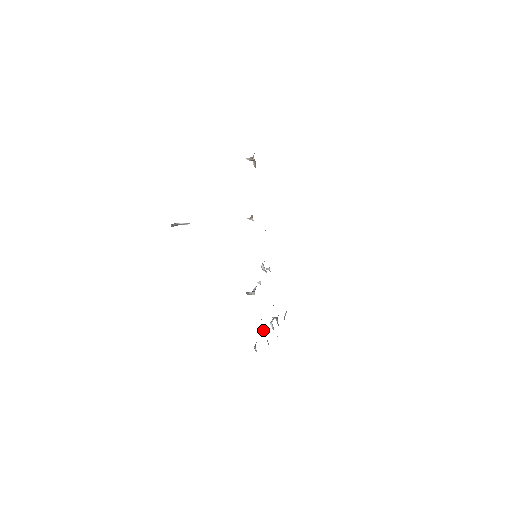
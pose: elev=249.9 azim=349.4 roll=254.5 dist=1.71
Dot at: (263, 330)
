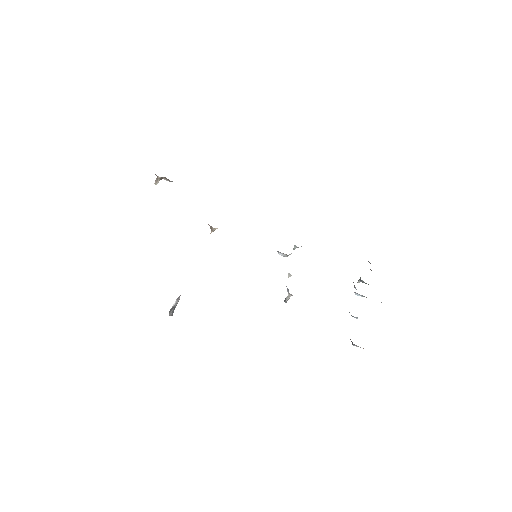
Dot at: occluded
